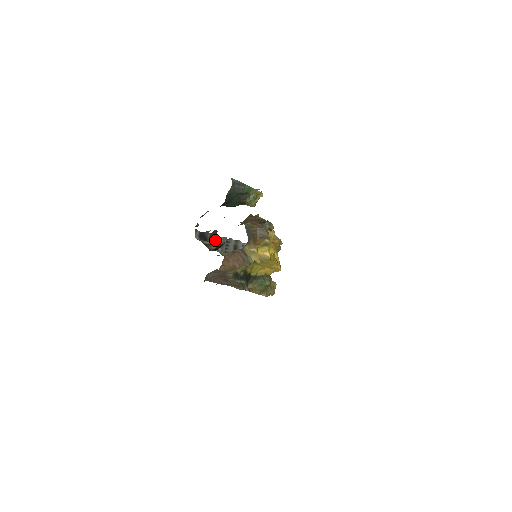
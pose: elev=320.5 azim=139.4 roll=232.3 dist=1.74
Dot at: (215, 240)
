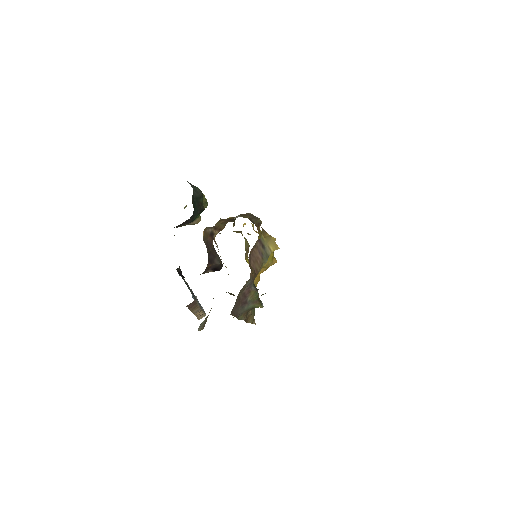
Dot at: occluded
